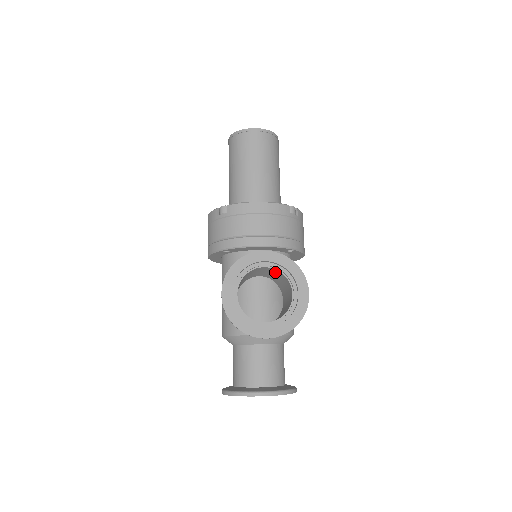
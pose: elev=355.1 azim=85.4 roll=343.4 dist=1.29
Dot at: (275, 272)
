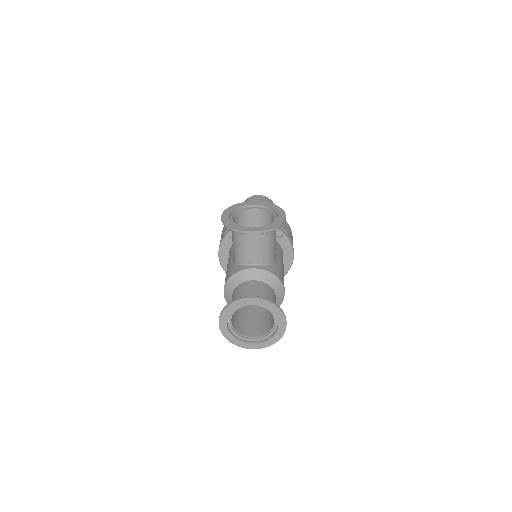
Dot at: (263, 219)
